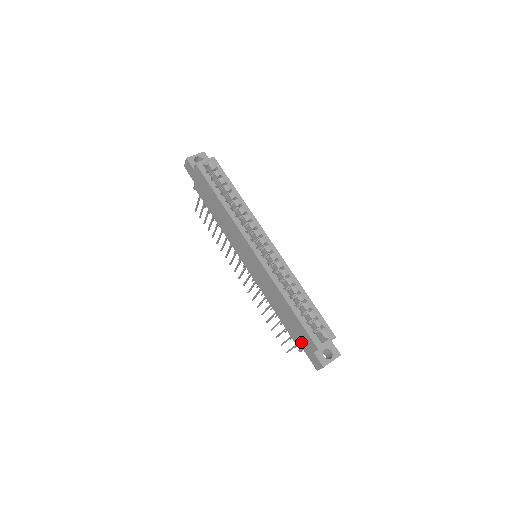
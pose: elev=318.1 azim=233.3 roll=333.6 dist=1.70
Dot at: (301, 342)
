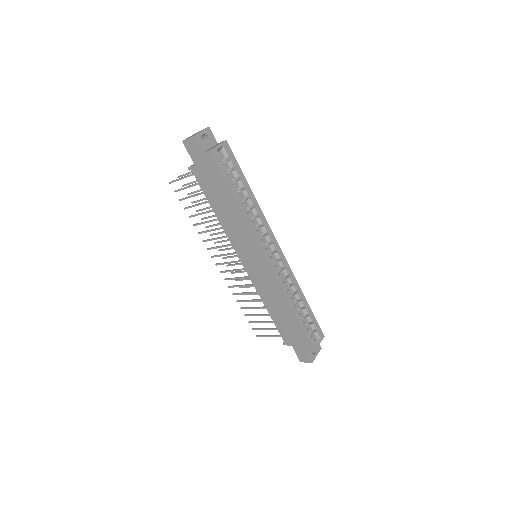
Dot at: (293, 340)
